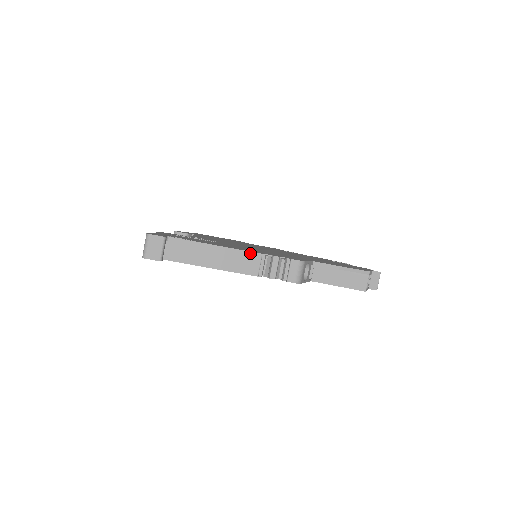
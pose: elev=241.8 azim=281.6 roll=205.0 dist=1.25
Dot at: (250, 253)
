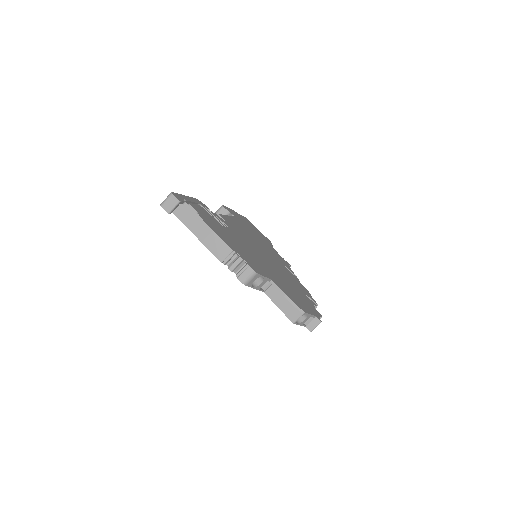
Dot at: (226, 245)
